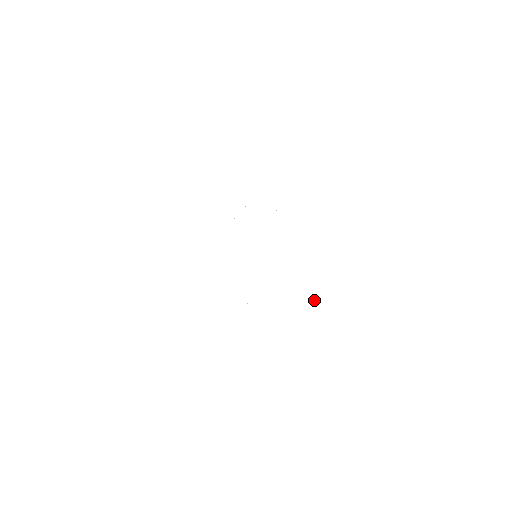
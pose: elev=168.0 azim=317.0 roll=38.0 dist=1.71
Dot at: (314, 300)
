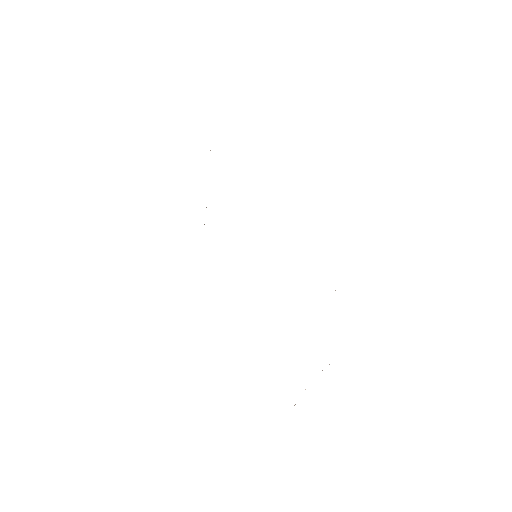
Dot at: occluded
